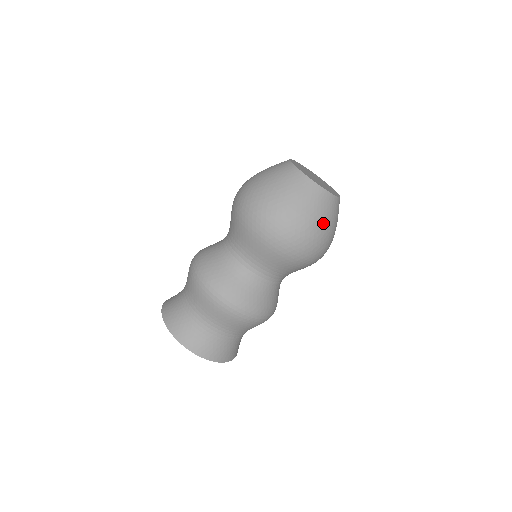
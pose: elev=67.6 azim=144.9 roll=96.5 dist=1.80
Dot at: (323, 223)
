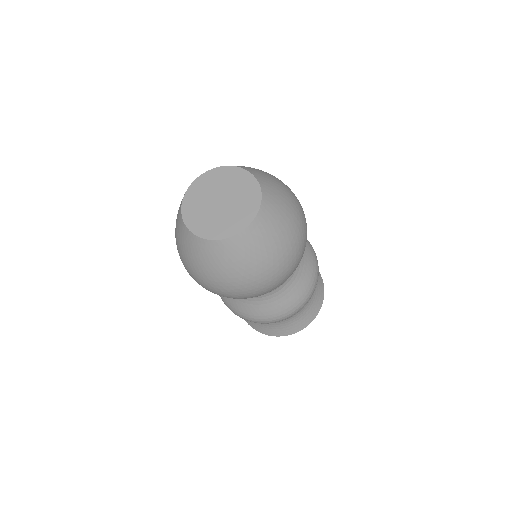
Dot at: (282, 239)
